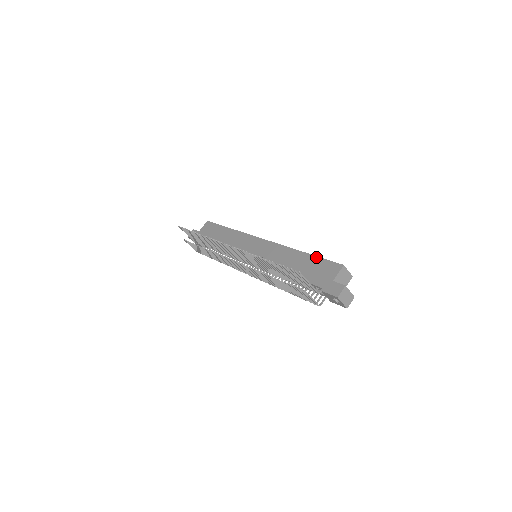
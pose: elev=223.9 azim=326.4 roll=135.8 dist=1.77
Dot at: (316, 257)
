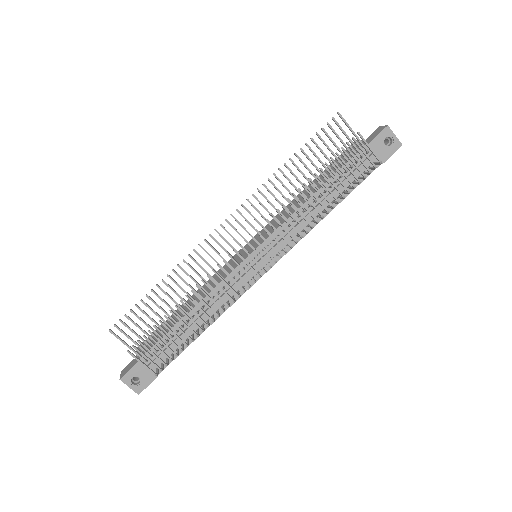
Dot at: (324, 170)
